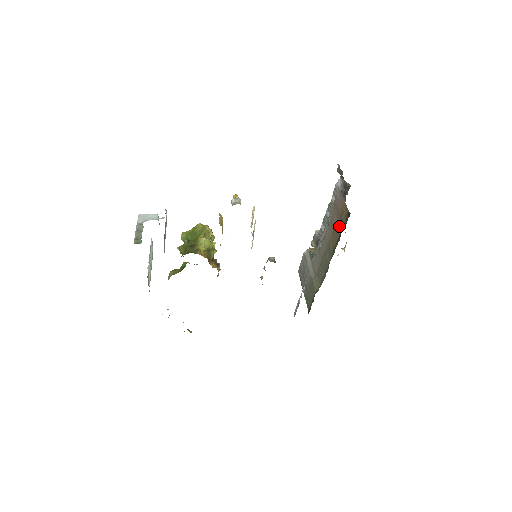
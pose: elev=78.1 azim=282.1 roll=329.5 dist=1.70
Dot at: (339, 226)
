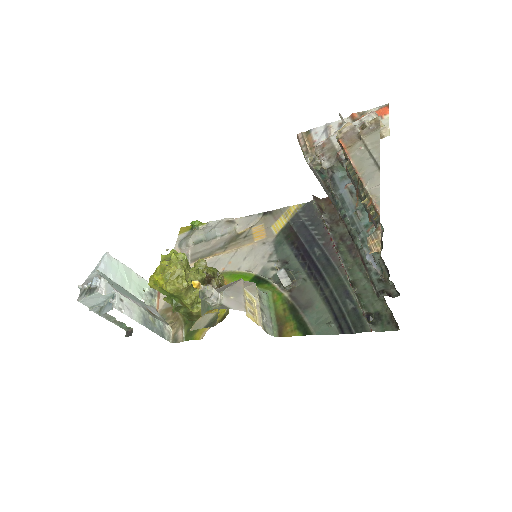
Dot at: occluded
